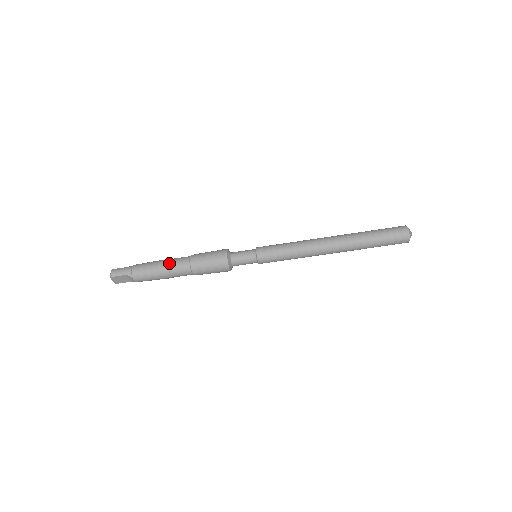
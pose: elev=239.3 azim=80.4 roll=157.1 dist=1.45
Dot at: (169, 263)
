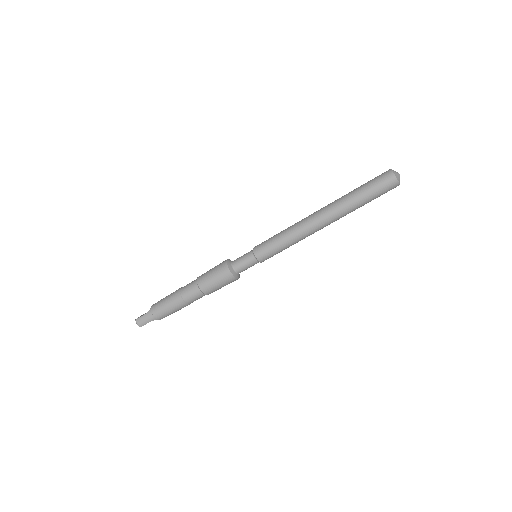
Dot at: (183, 299)
